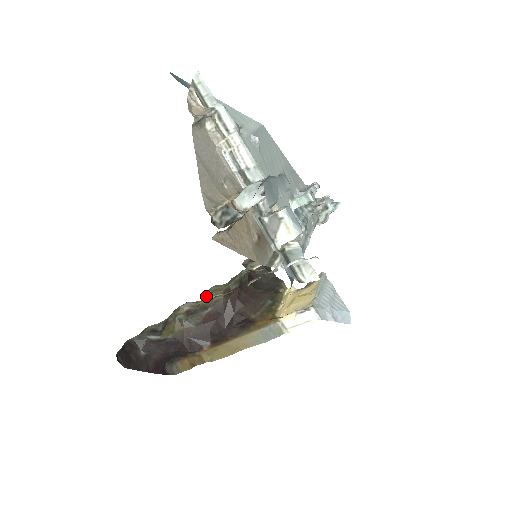
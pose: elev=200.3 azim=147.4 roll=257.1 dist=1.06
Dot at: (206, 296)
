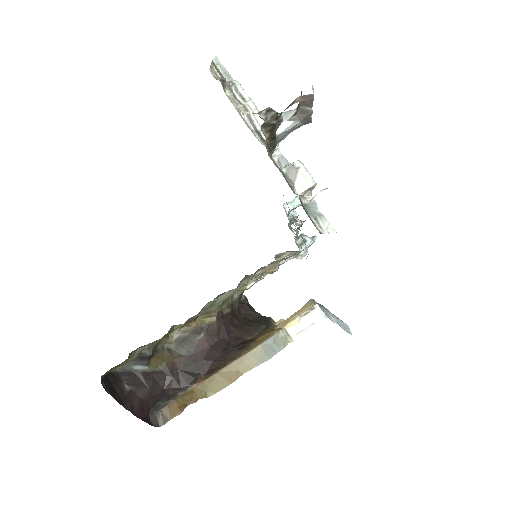
Dot at: (199, 317)
